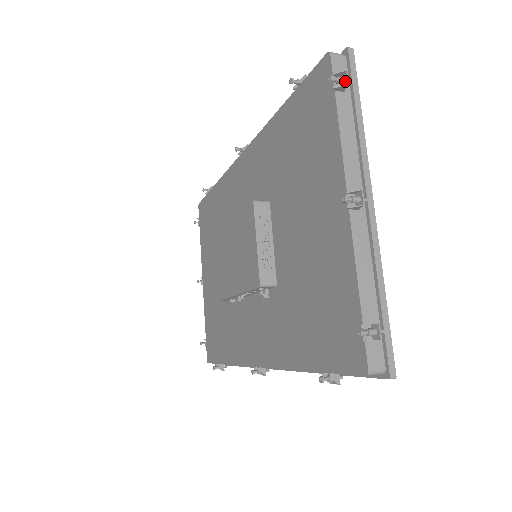
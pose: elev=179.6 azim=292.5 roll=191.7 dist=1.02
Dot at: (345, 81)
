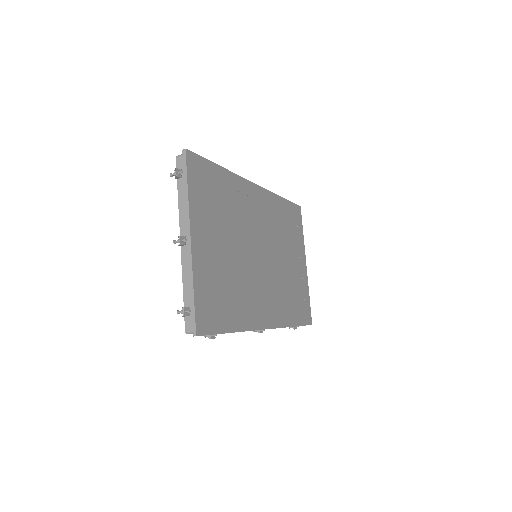
Dot at: (177, 173)
